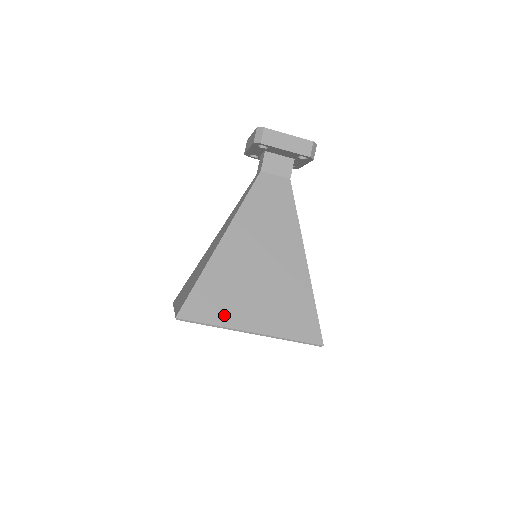
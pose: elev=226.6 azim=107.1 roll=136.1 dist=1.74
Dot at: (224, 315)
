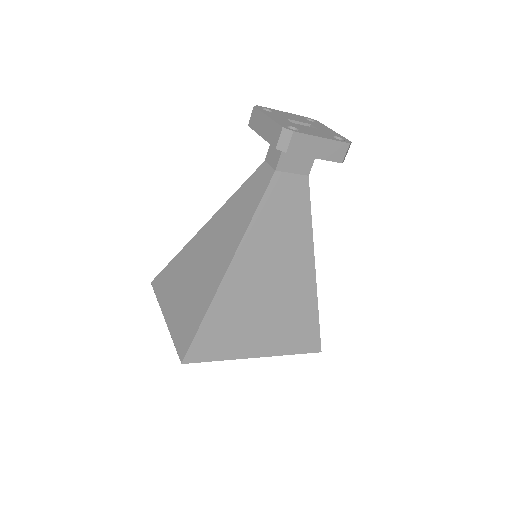
Dot at: (231, 349)
